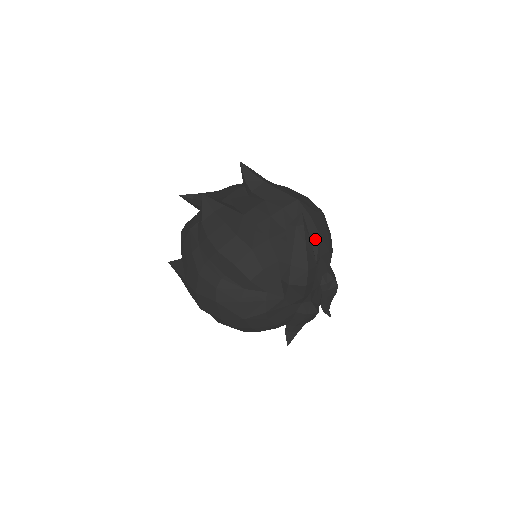
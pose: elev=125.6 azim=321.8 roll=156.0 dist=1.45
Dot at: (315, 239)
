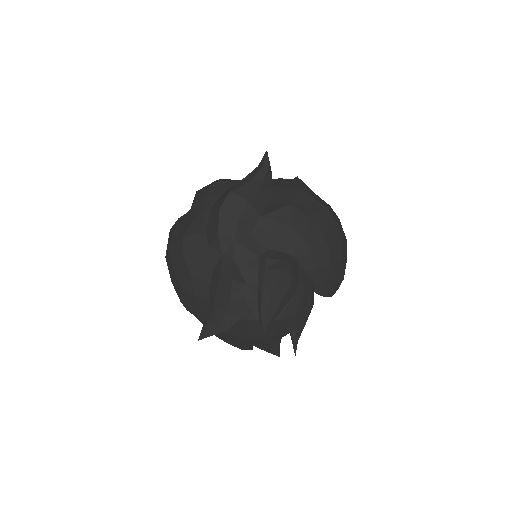
Dot at: (283, 204)
